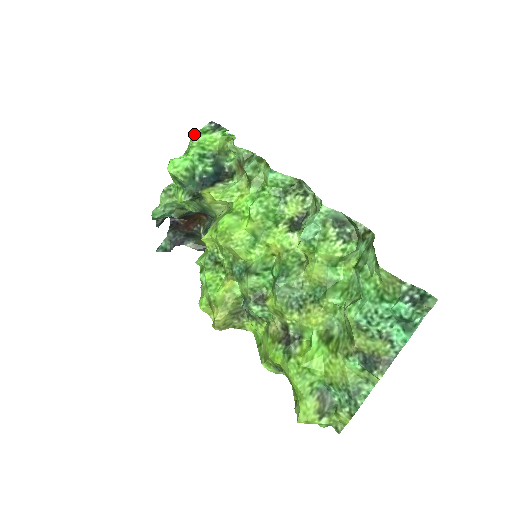
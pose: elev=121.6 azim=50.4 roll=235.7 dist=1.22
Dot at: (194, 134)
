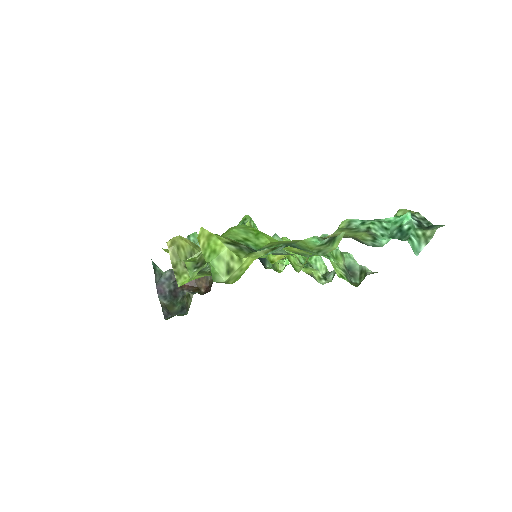
Dot at: occluded
